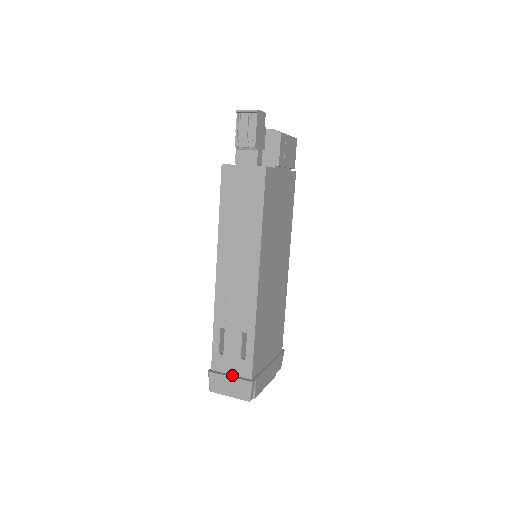
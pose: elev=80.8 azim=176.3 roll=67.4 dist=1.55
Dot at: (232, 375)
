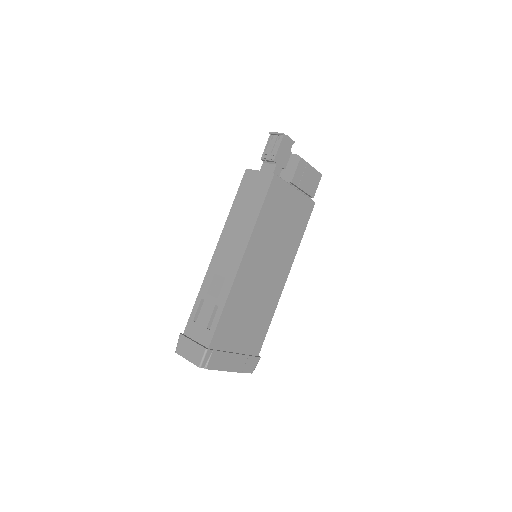
Dot at: (196, 341)
